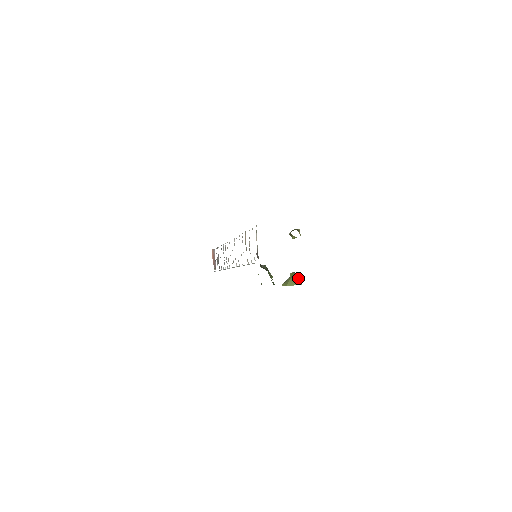
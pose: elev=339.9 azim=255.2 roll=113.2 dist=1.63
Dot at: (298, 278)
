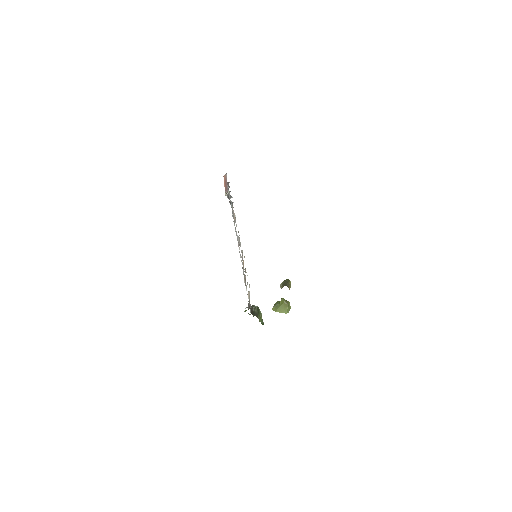
Dot at: (286, 307)
